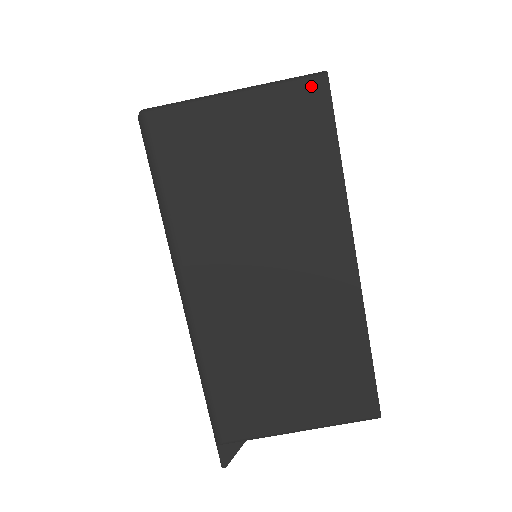
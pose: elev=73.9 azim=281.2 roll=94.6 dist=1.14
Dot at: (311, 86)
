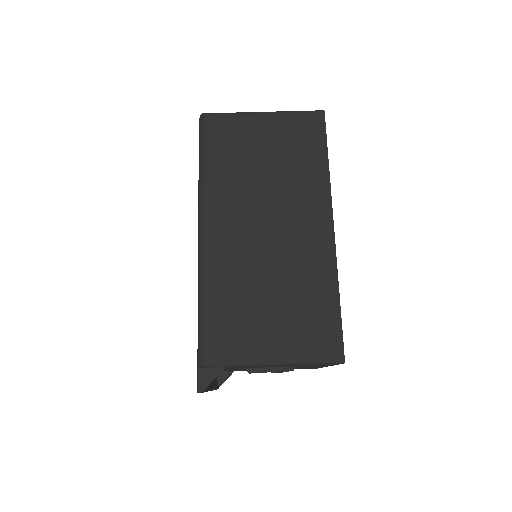
Dot at: (313, 116)
